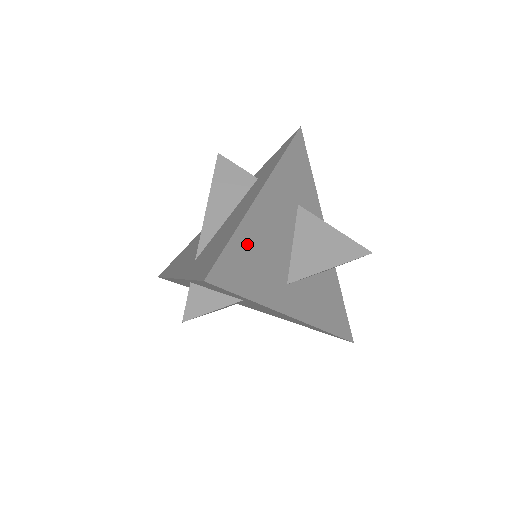
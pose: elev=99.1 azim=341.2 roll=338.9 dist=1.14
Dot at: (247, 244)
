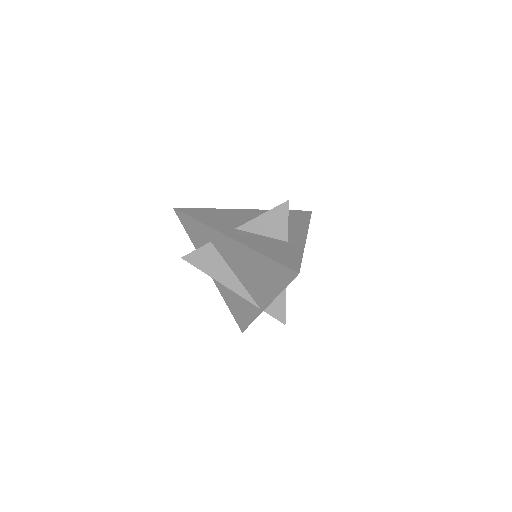
Dot at: (214, 213)
